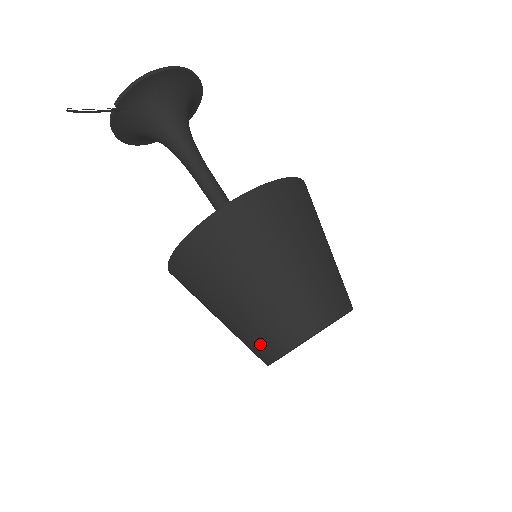
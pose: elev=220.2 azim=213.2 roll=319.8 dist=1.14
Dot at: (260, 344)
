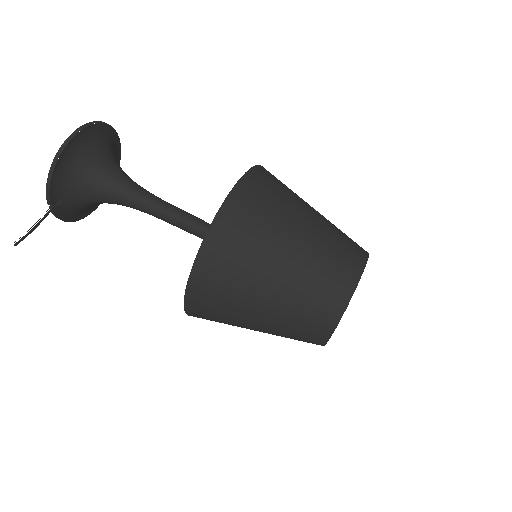
Dot at: (305, 338)
